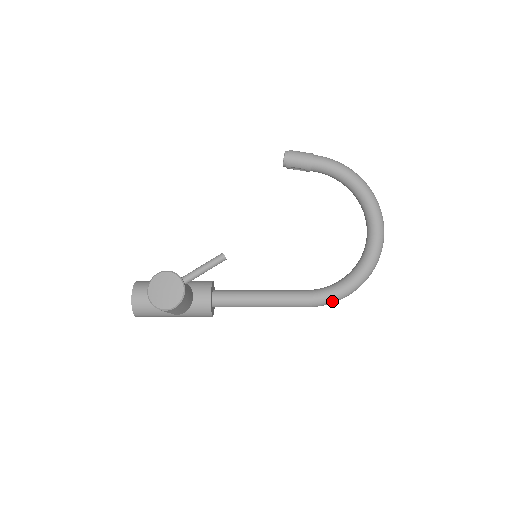
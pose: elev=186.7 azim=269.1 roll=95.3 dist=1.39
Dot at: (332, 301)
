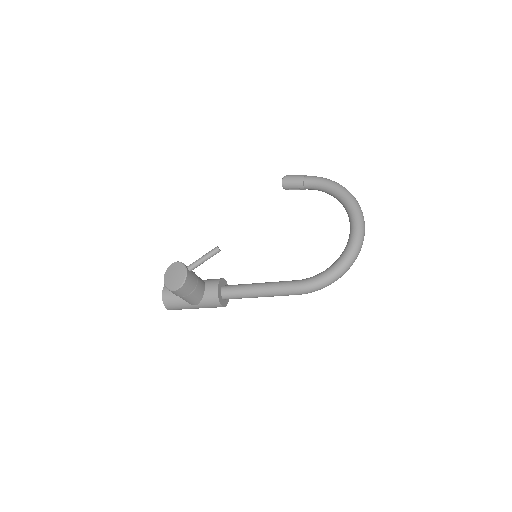
Dot at: (317, 287)
